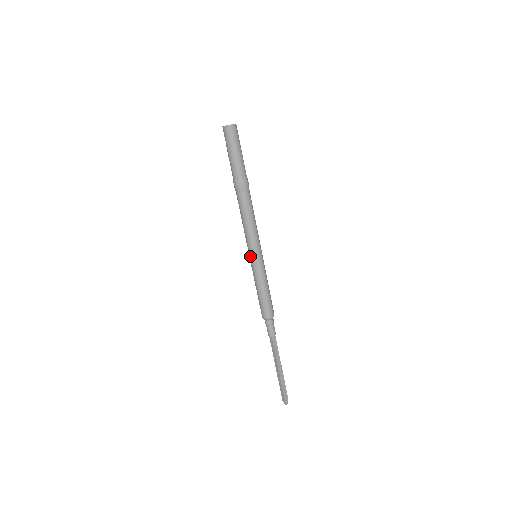
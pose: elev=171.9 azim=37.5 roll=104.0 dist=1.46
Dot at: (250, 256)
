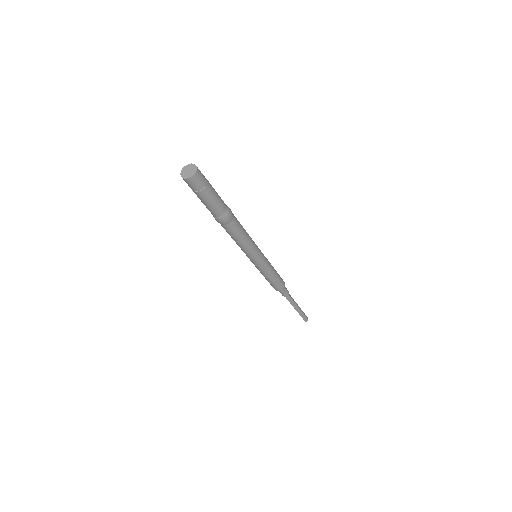
Dot at: occluded
